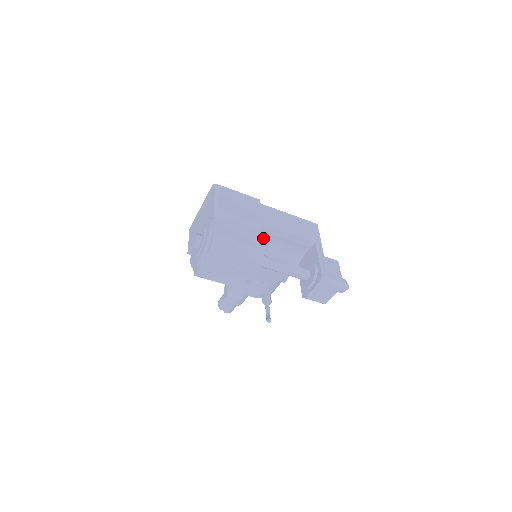
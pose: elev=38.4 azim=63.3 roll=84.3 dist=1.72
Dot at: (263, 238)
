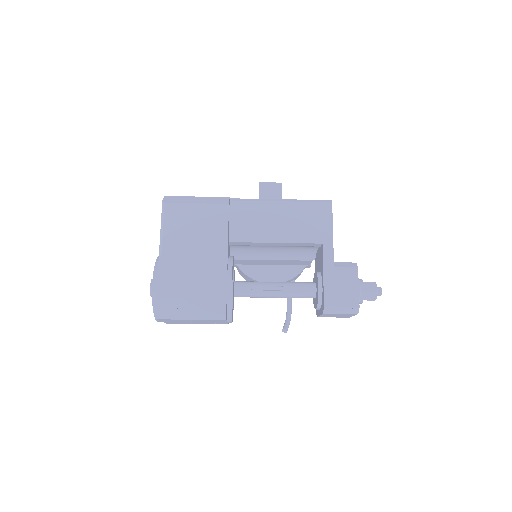
Dot at: (230, 277)
